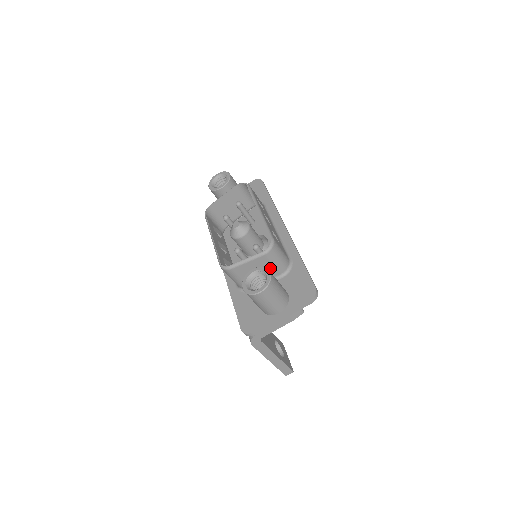
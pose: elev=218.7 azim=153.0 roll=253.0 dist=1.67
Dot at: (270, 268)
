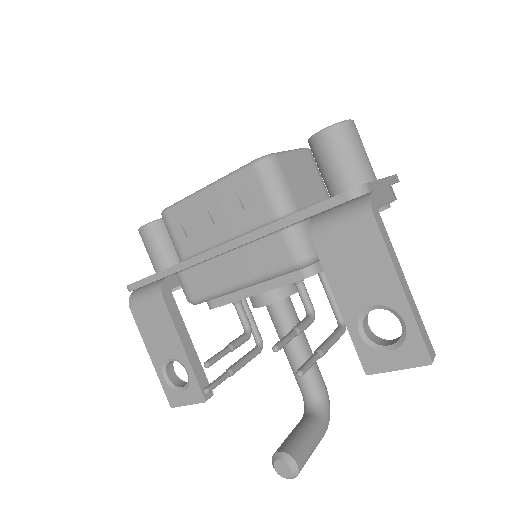
Dot at: (316, 179)
